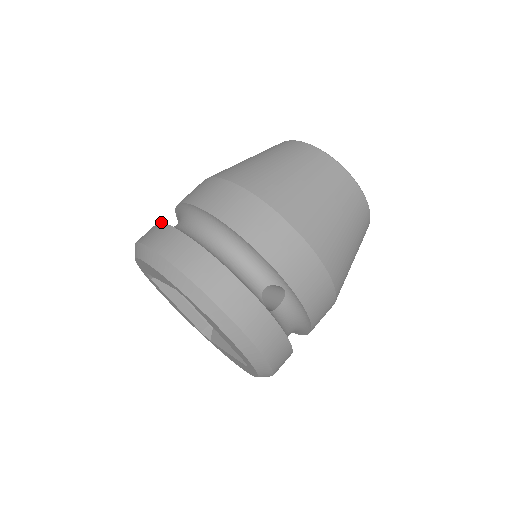
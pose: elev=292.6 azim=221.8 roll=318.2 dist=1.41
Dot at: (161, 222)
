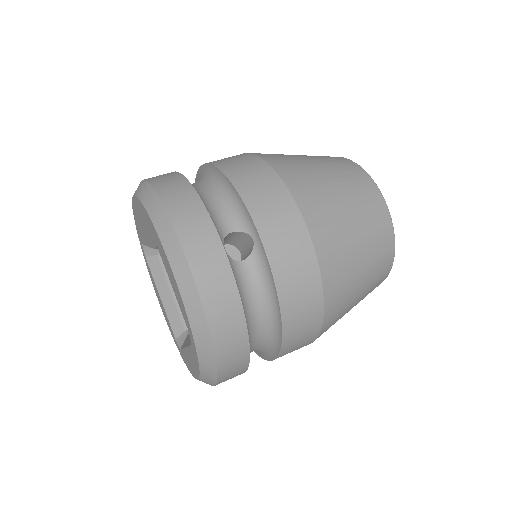
Dot at: occluded
